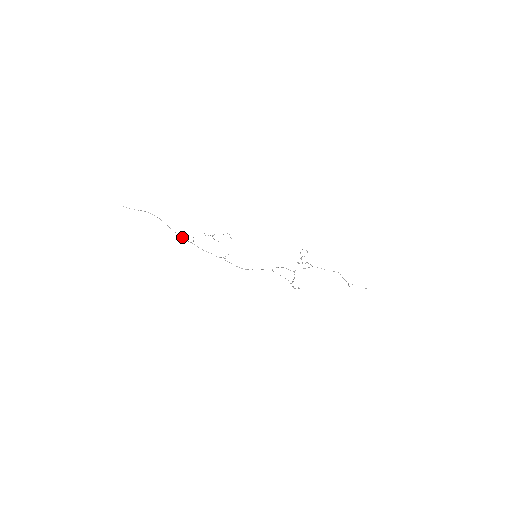
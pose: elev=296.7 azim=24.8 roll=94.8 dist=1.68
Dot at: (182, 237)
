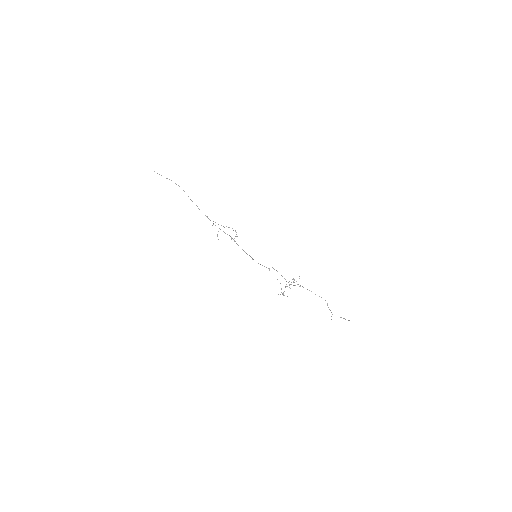
Dot at: (199, 209)
